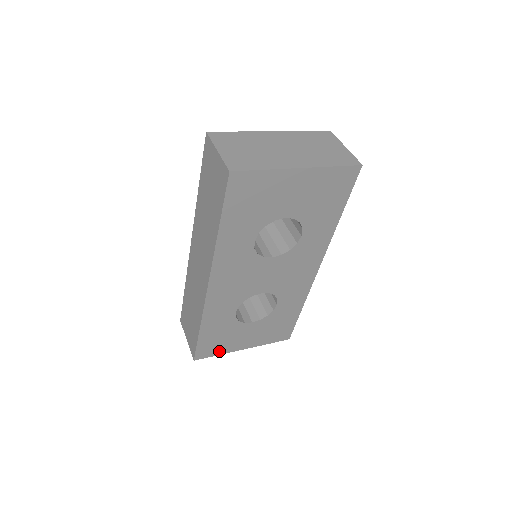
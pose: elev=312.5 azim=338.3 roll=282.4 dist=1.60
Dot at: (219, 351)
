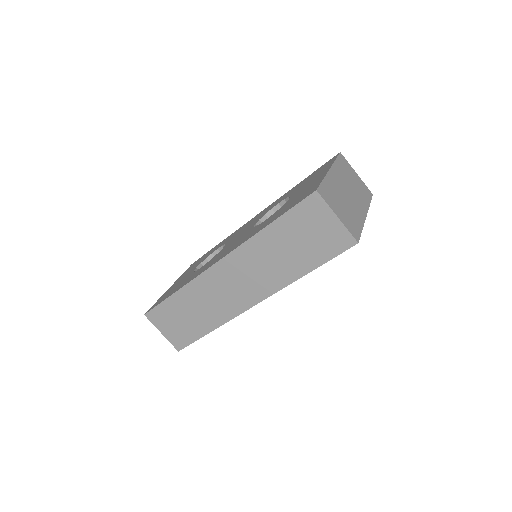
Dot at: occluded
